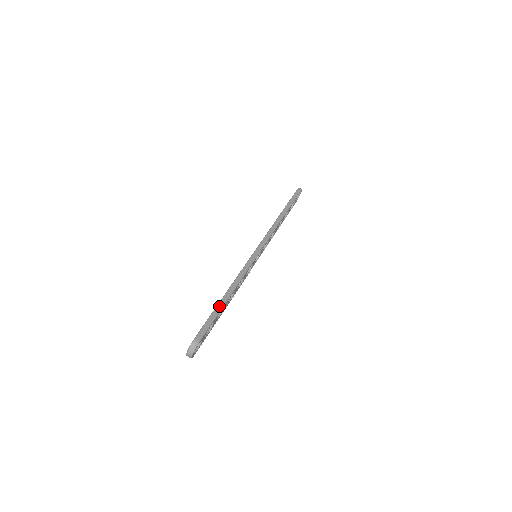
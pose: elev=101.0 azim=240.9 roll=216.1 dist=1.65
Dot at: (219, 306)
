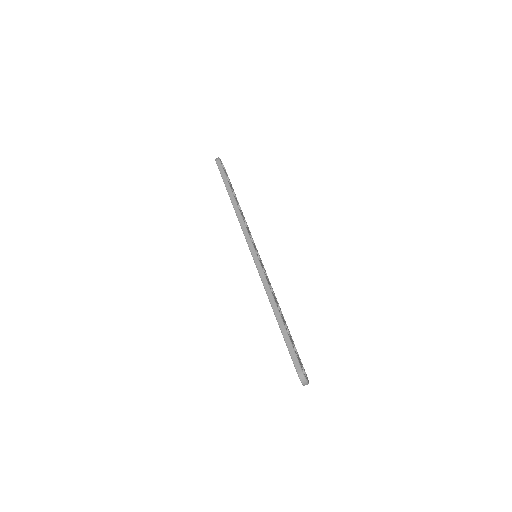
Dot at: (283, 331)
